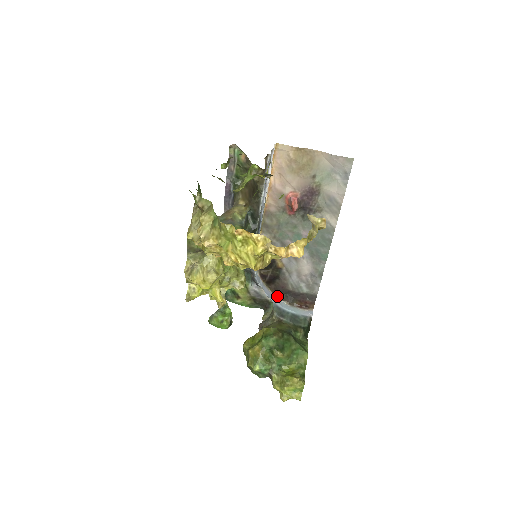
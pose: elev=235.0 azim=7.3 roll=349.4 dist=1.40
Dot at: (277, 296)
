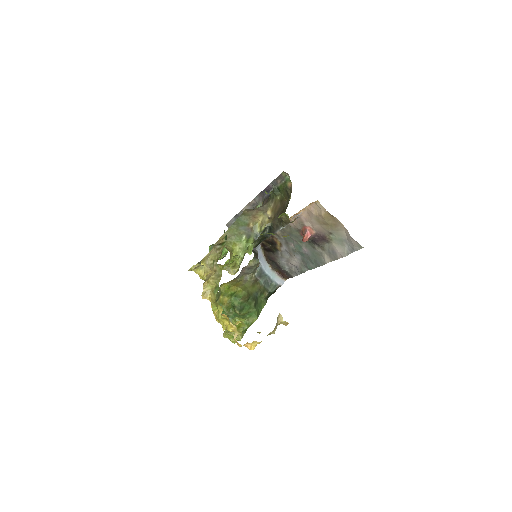
Dot at: (266, 259)
